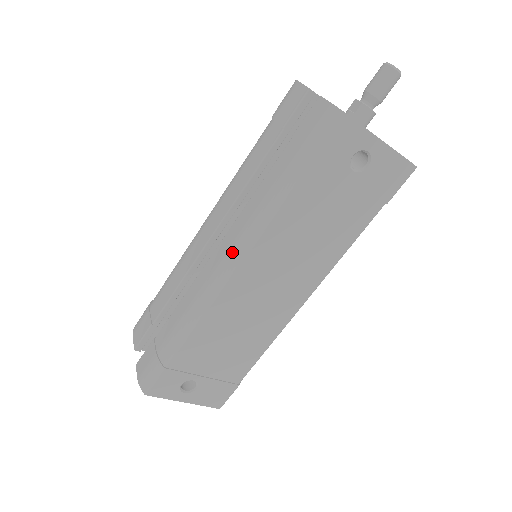
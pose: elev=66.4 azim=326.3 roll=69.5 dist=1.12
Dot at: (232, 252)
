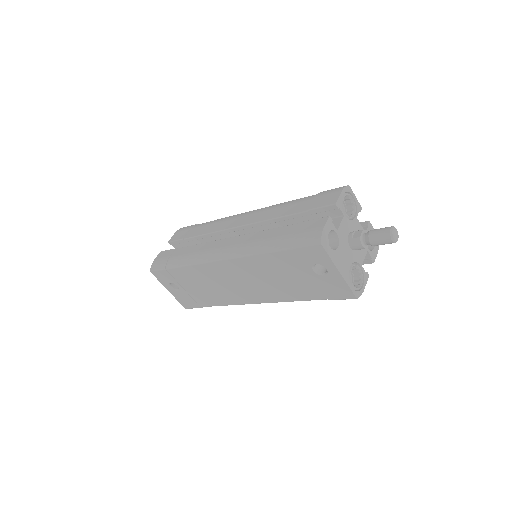
Dot at: (229, 250)
